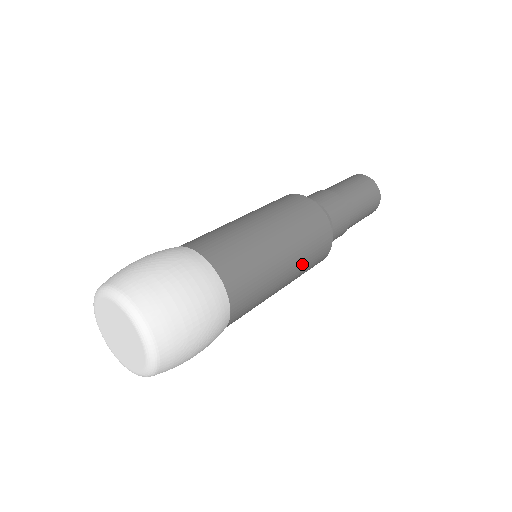
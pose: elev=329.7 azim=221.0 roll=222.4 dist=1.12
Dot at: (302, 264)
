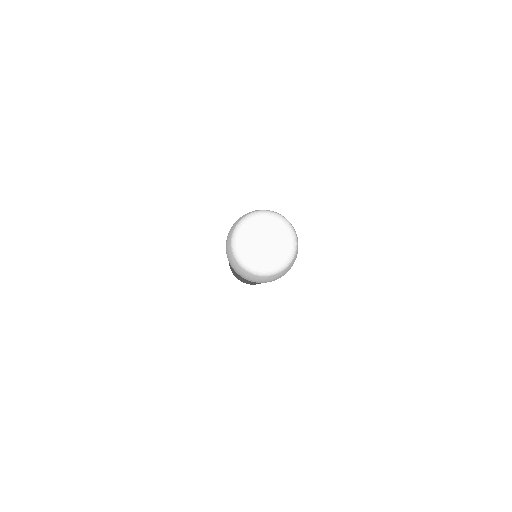
Dot at: occluded
